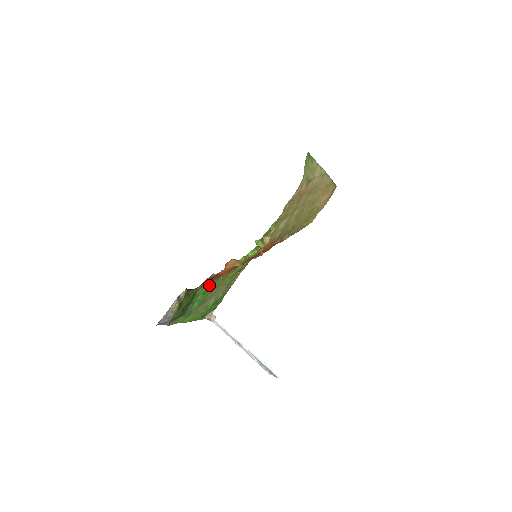
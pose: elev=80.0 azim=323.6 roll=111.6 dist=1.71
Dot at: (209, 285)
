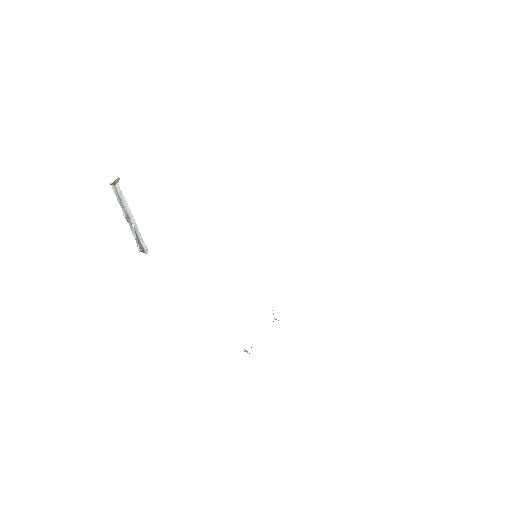
Dot at: occluded
